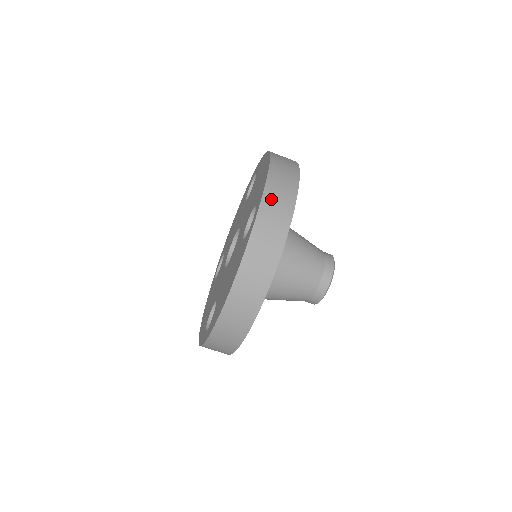
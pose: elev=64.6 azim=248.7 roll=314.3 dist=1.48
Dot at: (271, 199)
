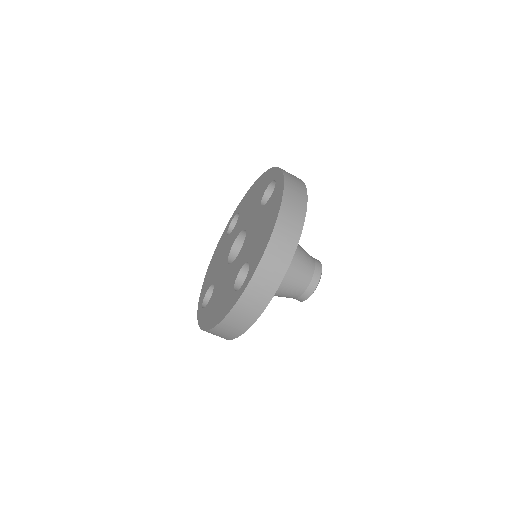
Dot at: occluded
